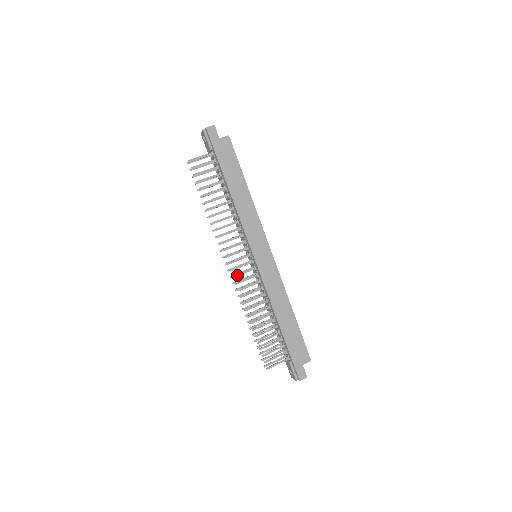
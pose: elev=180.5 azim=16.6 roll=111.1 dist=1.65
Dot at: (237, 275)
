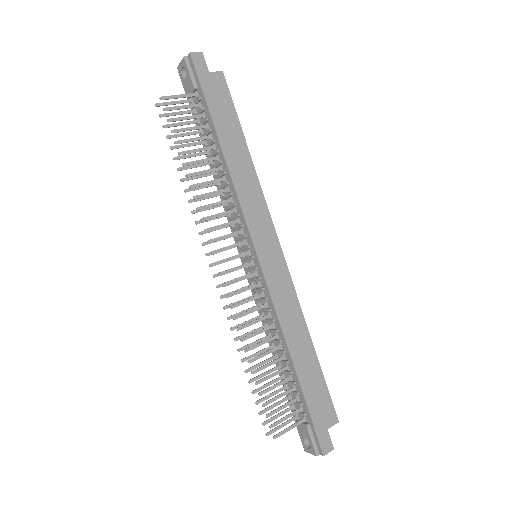
Dot at: (230, 282)
